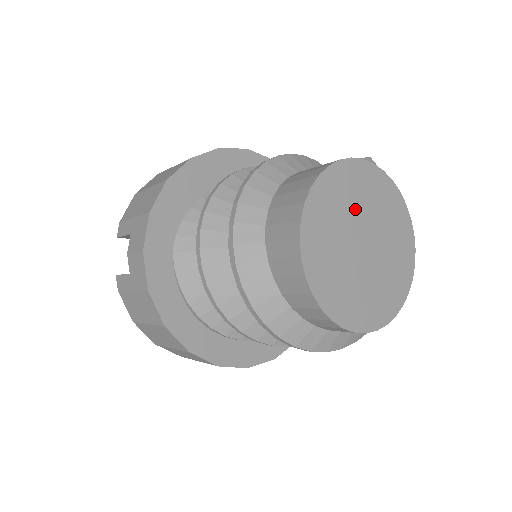
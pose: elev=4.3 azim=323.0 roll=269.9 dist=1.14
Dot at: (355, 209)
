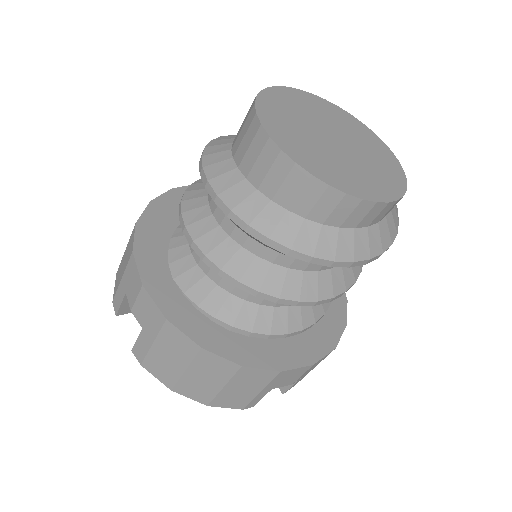
Dot at: (306, 117)
